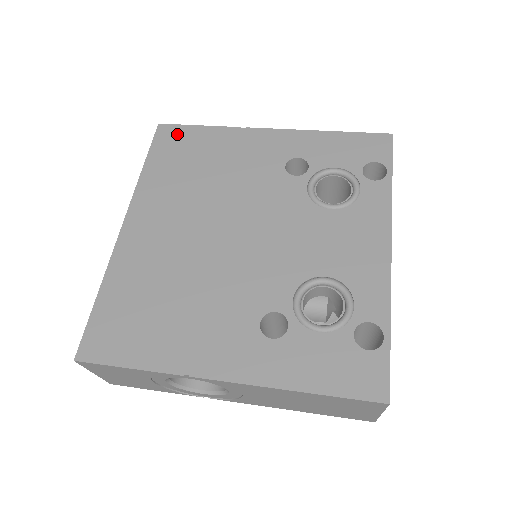
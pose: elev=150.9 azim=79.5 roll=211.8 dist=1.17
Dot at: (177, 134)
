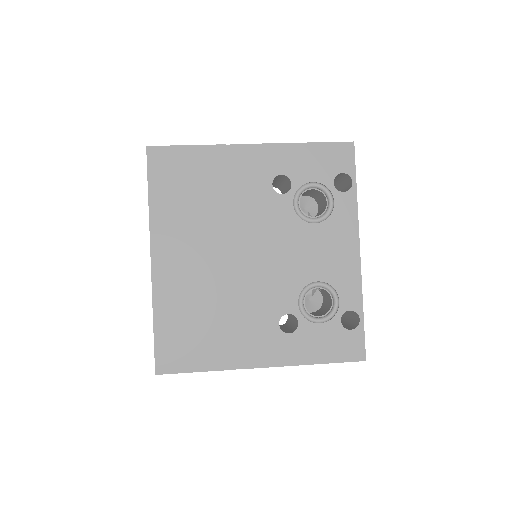
Dot at: (168, 158)
